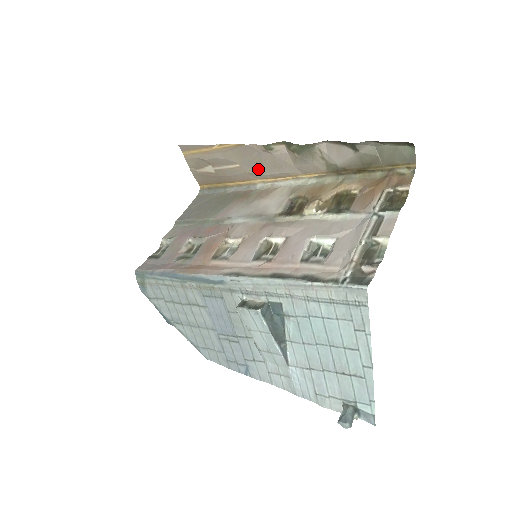
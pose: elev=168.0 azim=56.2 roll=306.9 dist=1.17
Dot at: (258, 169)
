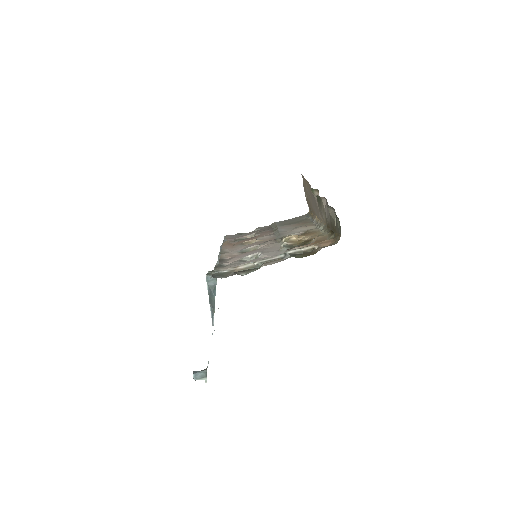
Dot at: occluded
